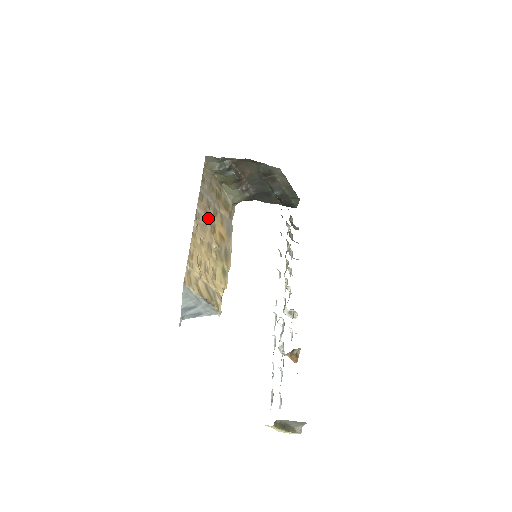
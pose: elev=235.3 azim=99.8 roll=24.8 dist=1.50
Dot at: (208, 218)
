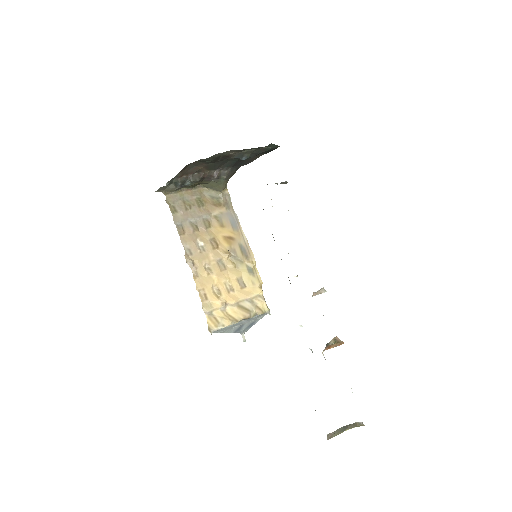
Dot at: (202, 239)
